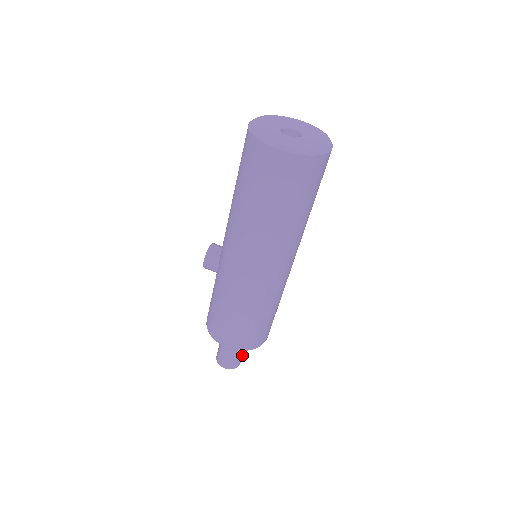
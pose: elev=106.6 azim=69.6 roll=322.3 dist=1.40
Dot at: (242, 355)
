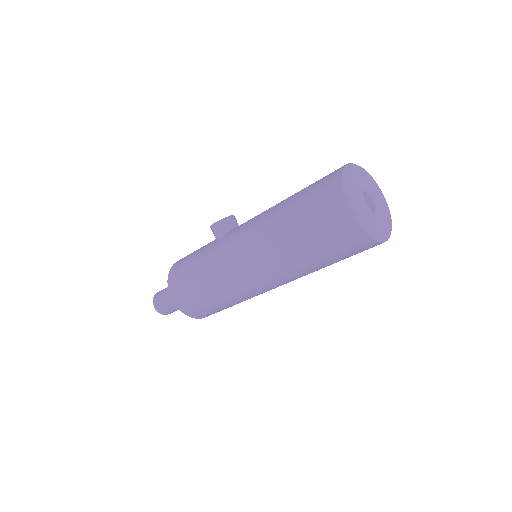
Dot at: (176, 310)
